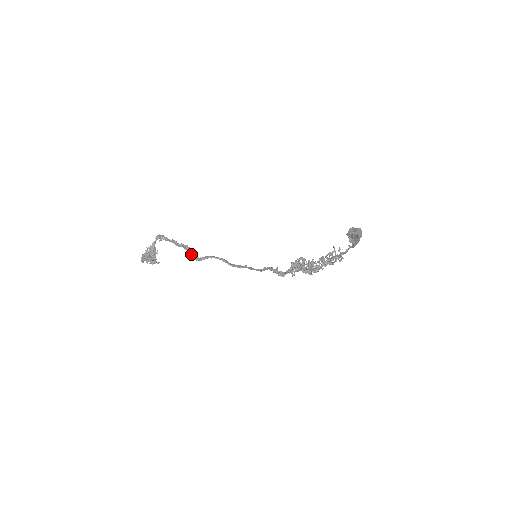
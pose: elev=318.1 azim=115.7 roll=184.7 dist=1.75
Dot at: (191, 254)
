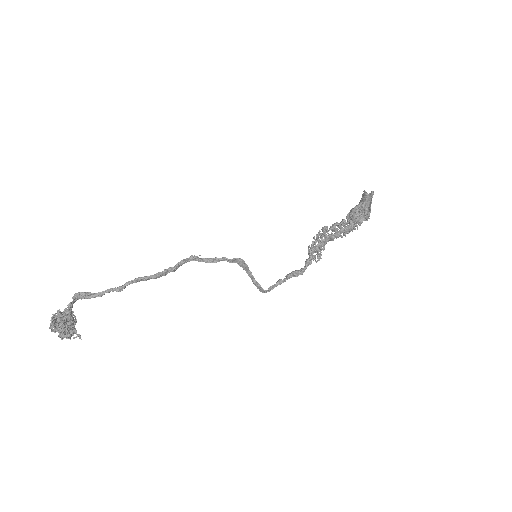
Dot at: (155, 274)
